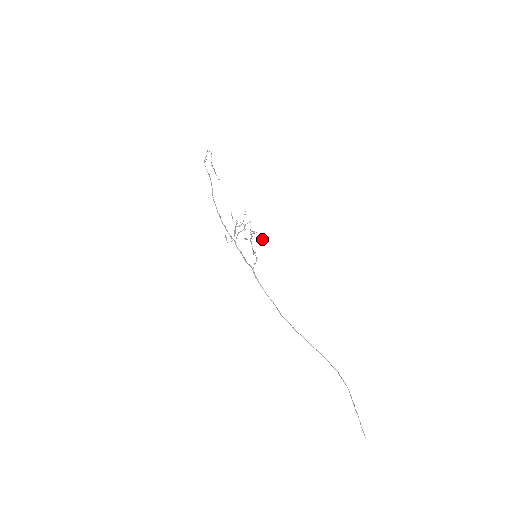
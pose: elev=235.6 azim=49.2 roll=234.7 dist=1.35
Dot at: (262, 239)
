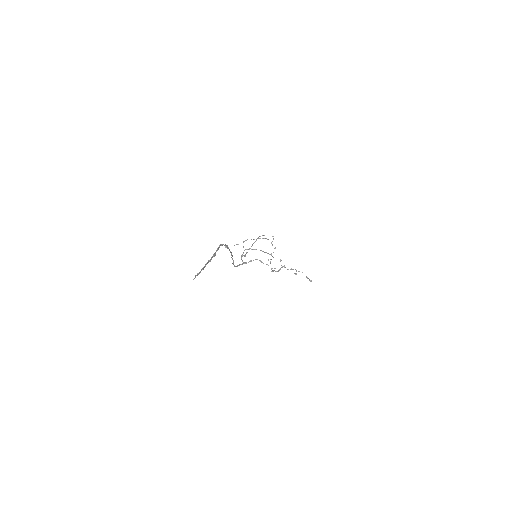
Dot at: (309, 279)
